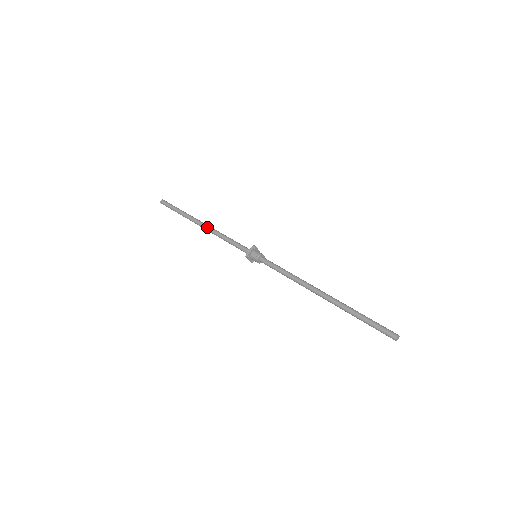
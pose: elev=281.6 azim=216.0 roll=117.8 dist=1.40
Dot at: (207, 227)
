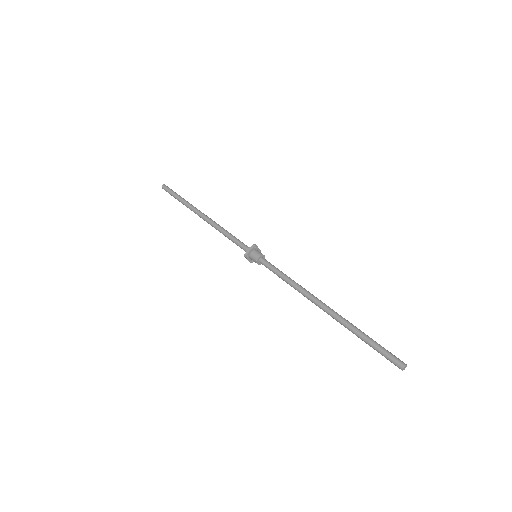
Dot at: (207, 219)
